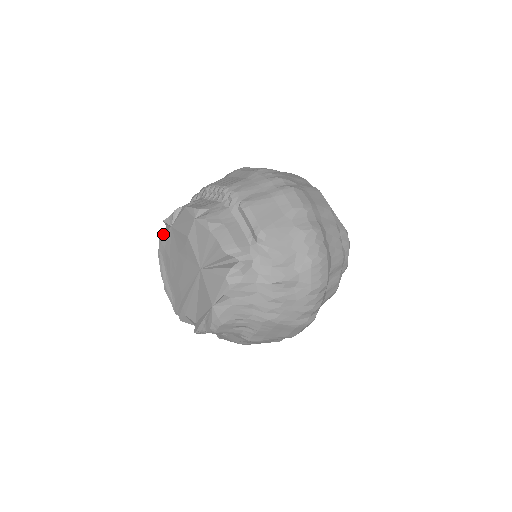
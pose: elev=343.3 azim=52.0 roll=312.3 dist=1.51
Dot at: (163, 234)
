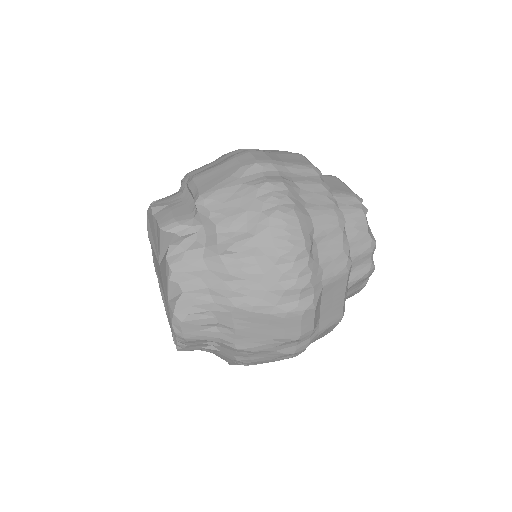
Dot at: occluded
